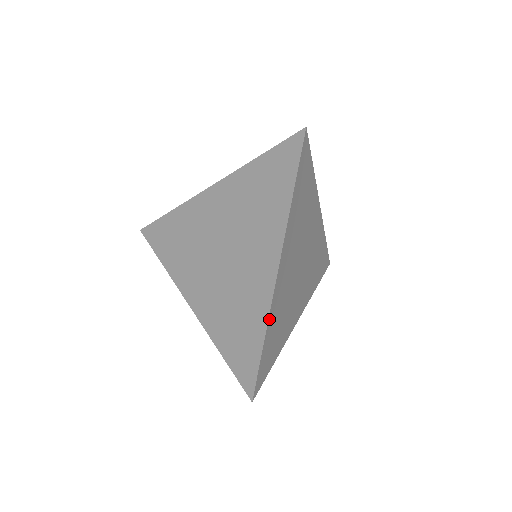
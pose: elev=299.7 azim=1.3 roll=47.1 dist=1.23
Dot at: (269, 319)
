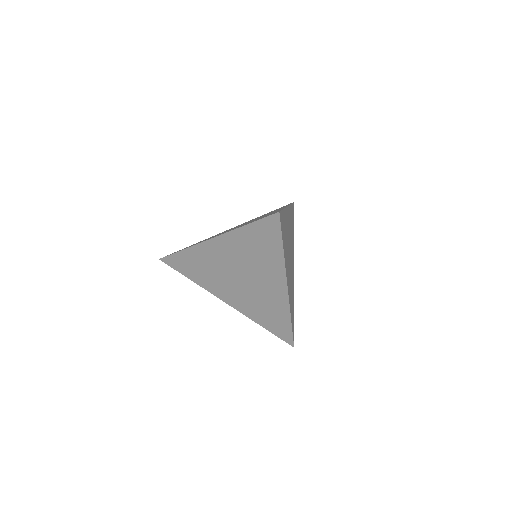
Dot at: (290, 311)
